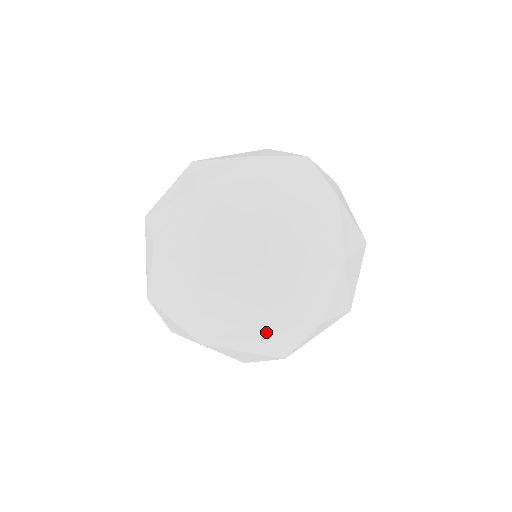
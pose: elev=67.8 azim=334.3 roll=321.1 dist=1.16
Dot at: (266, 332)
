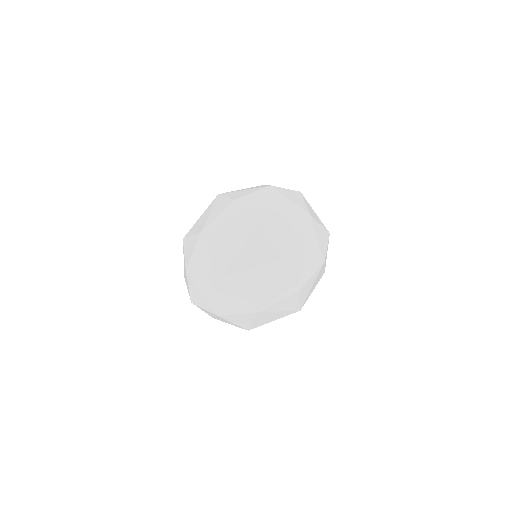
Dot at: (271, 314)
